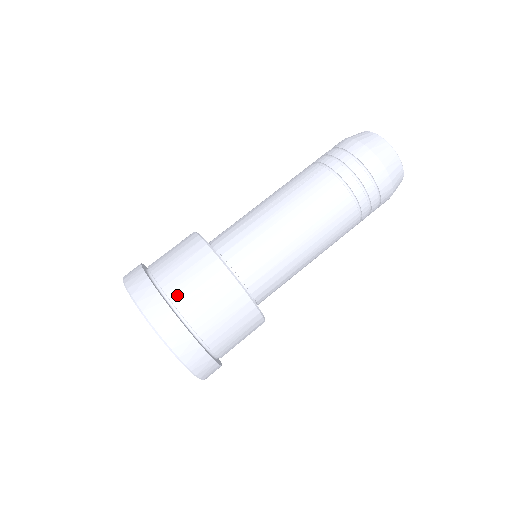
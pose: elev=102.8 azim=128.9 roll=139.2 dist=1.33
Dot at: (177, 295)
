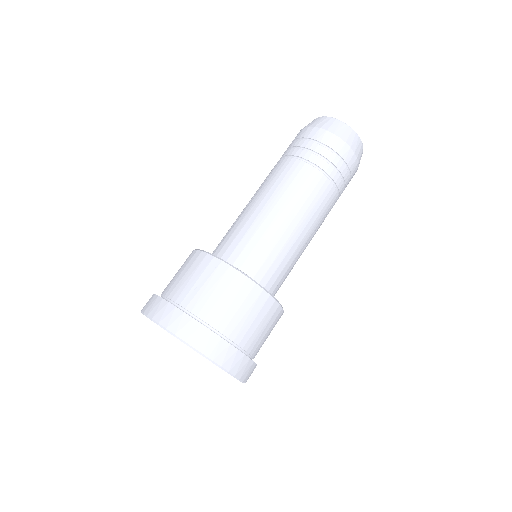
Dot at: (180, 296)
